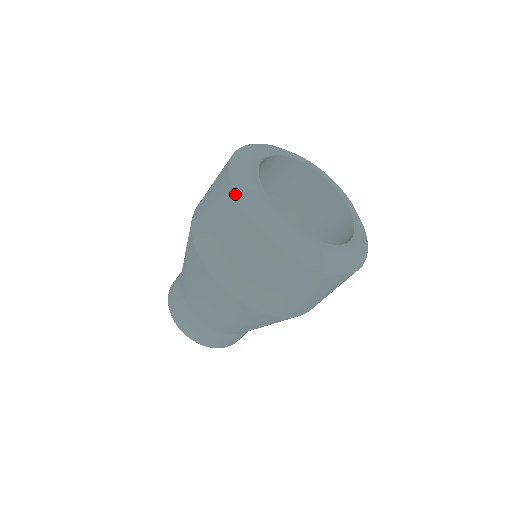
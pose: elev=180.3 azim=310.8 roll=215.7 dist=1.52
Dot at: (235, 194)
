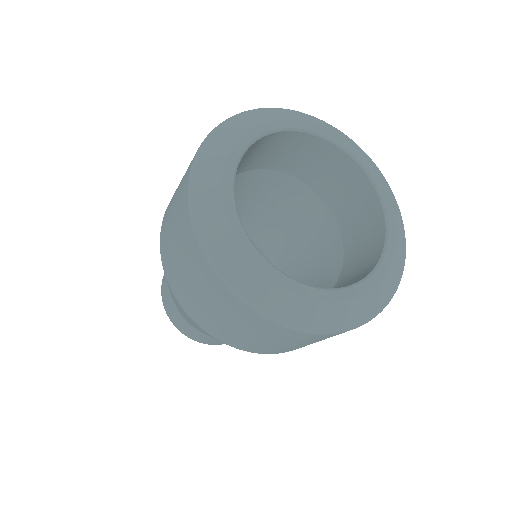
Dot at: (199, 243)
